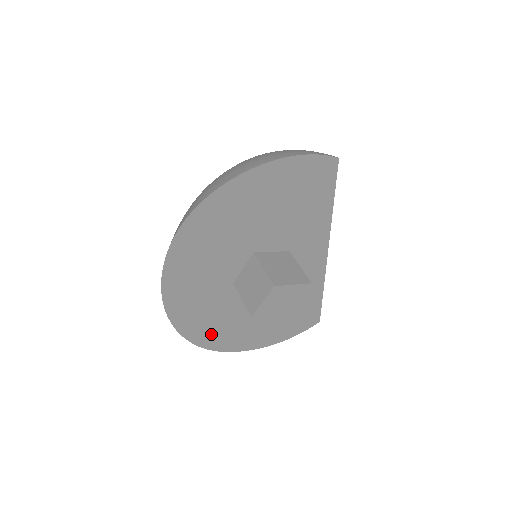
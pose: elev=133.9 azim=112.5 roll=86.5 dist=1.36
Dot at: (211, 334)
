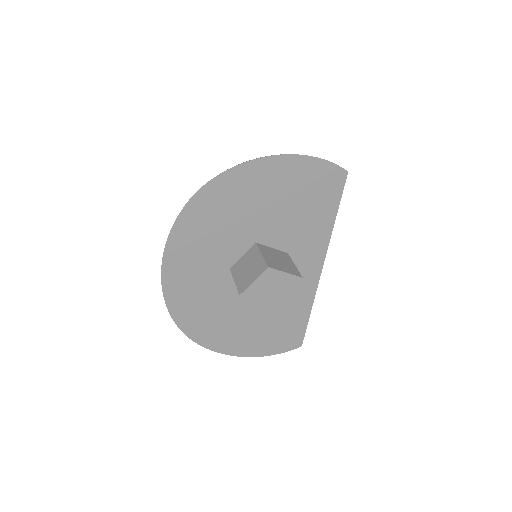
Dot at: (196, 321)
